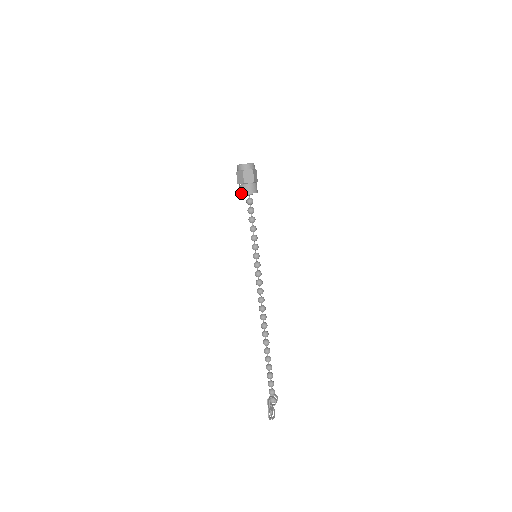
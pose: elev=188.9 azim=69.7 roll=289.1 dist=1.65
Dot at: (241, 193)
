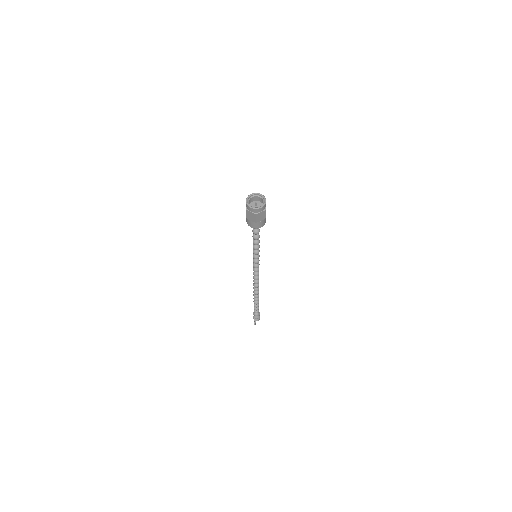
Dot at: (250, 226)
